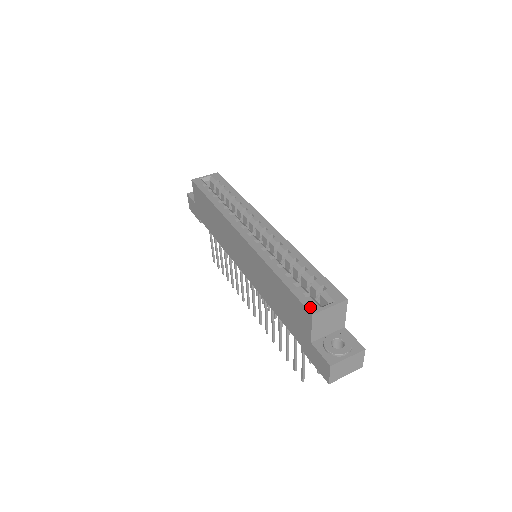
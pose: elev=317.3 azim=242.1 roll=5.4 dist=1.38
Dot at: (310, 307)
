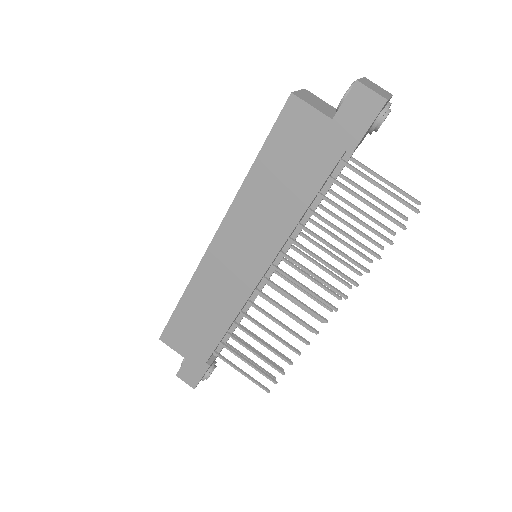
Dot at: (286, 102)
